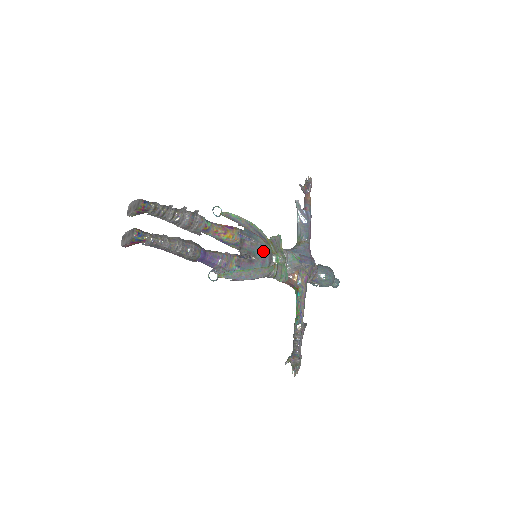
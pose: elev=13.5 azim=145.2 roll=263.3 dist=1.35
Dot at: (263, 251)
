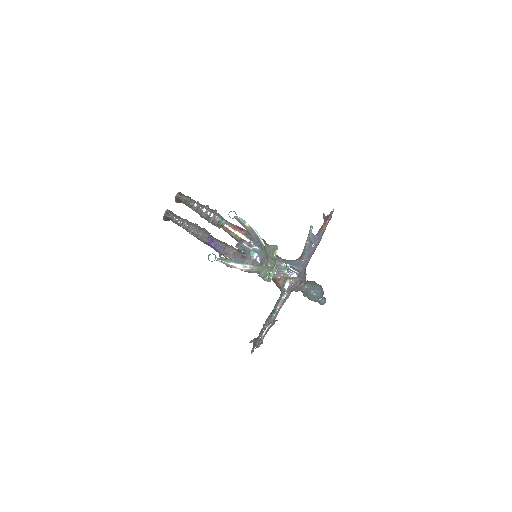
Dot at: (257, 253)
